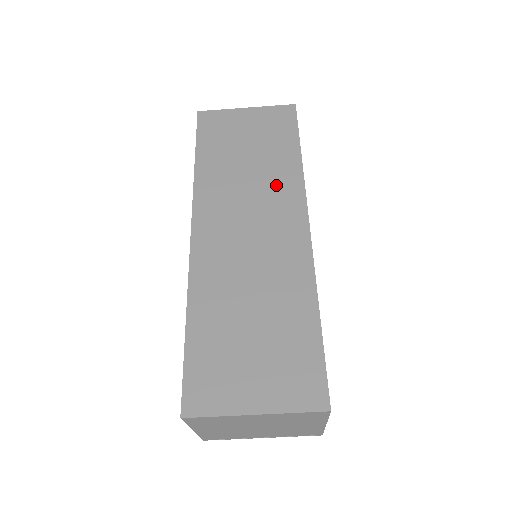
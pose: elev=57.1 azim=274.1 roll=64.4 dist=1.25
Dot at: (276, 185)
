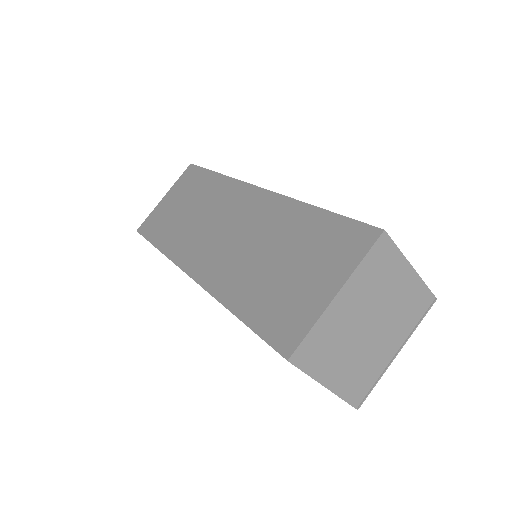
Dot at: (217, 198)
